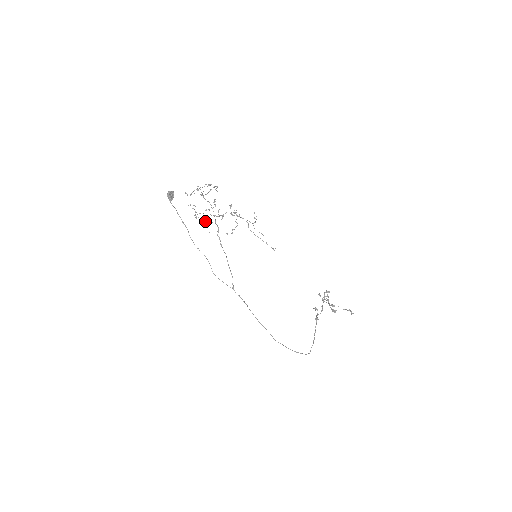
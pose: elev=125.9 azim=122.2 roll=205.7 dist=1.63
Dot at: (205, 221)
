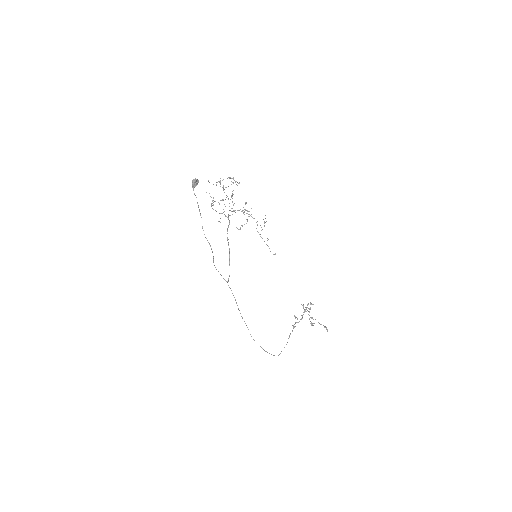
Dot at: (219, 213)
